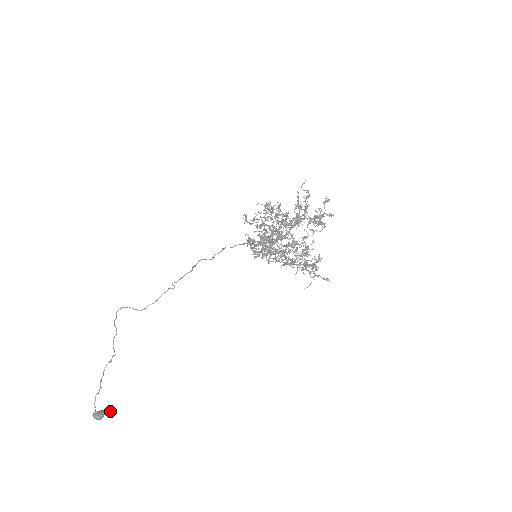
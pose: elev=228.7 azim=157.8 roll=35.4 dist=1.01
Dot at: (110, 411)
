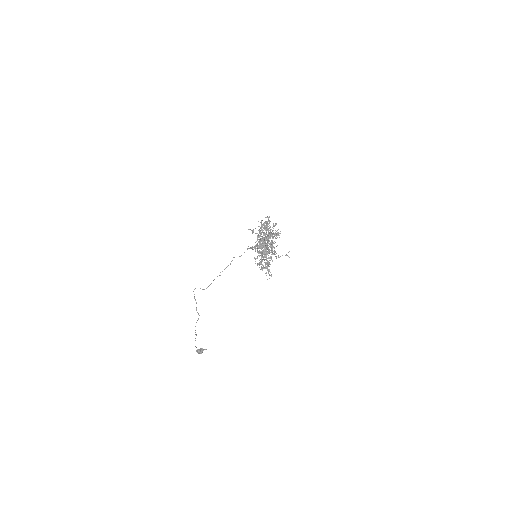
Dot at: (206, 349)
